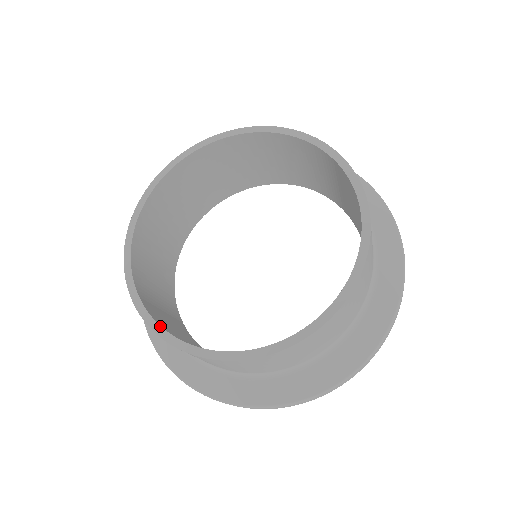
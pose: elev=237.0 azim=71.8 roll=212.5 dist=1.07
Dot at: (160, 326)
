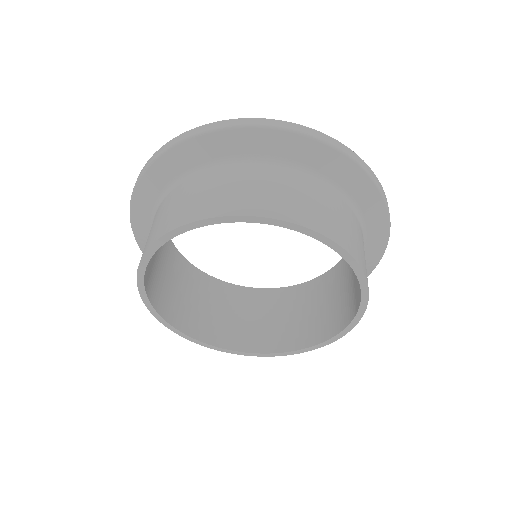
Dot at: (187, 336)
